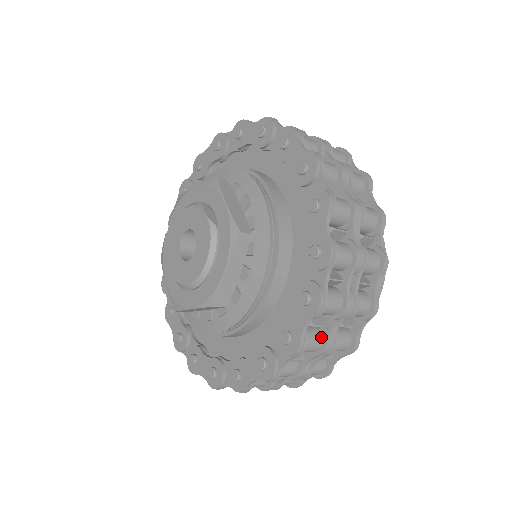
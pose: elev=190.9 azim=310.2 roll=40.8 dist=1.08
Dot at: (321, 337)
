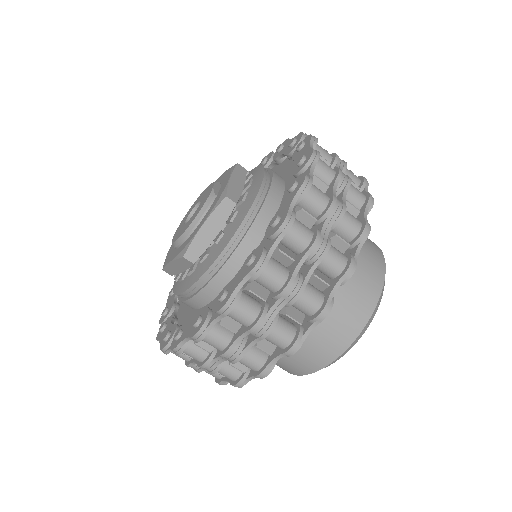
Dot at: (257, 311)
